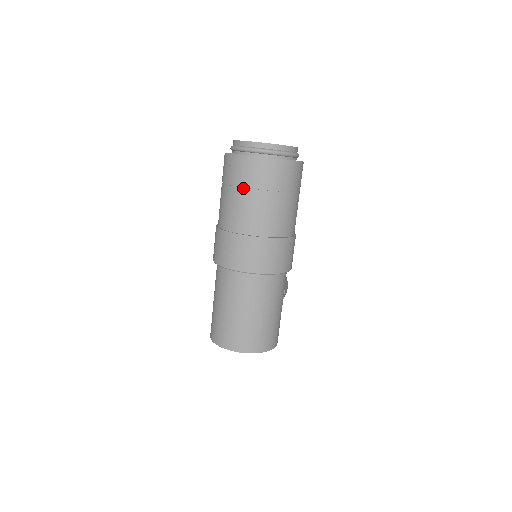
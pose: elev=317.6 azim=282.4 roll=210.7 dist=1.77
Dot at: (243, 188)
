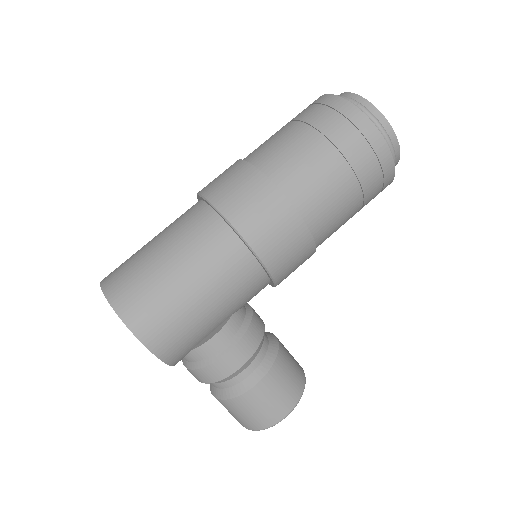
Dot at: occluded
